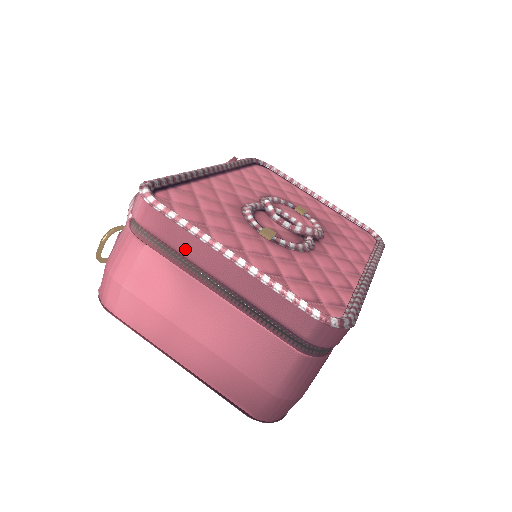
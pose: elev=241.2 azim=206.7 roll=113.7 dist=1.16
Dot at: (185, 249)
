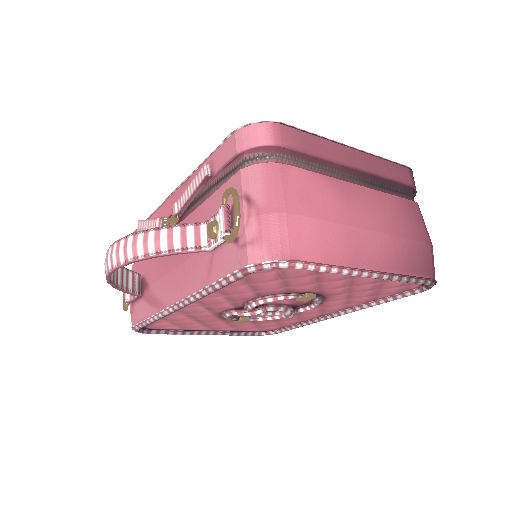
Dot at: (322, 153)
